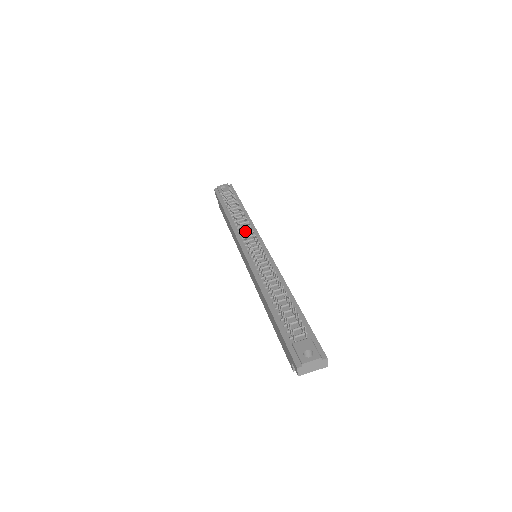
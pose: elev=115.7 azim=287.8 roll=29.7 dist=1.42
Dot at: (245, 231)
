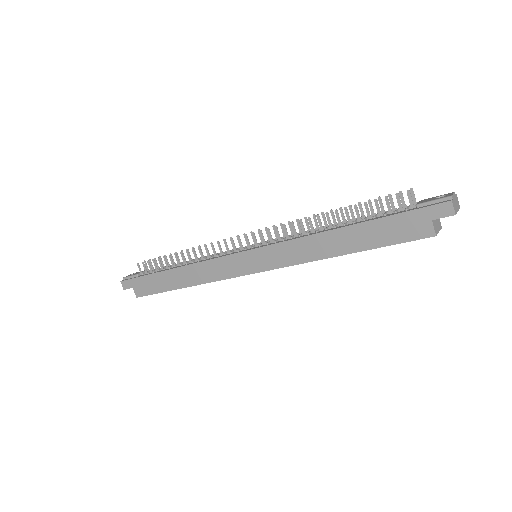
Dot at: occluded
